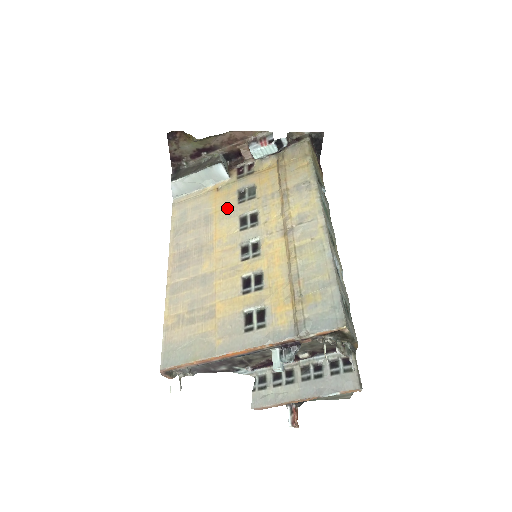
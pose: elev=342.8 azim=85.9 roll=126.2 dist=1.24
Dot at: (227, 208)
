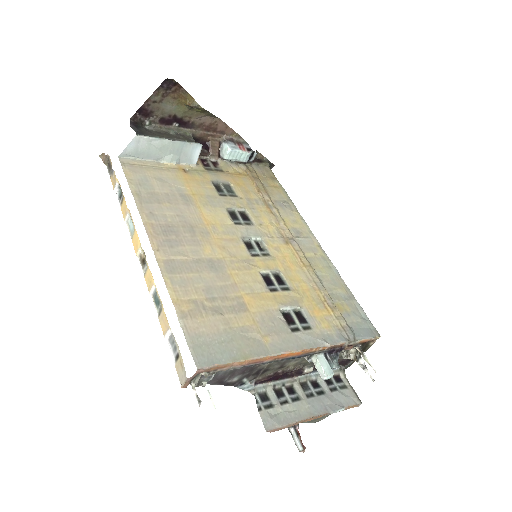
Dot at: (207, 195)
